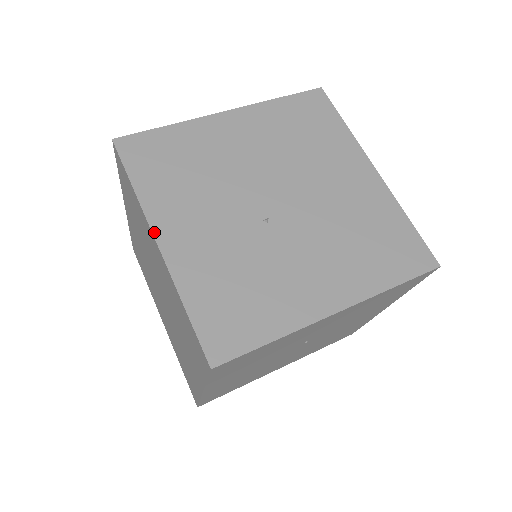
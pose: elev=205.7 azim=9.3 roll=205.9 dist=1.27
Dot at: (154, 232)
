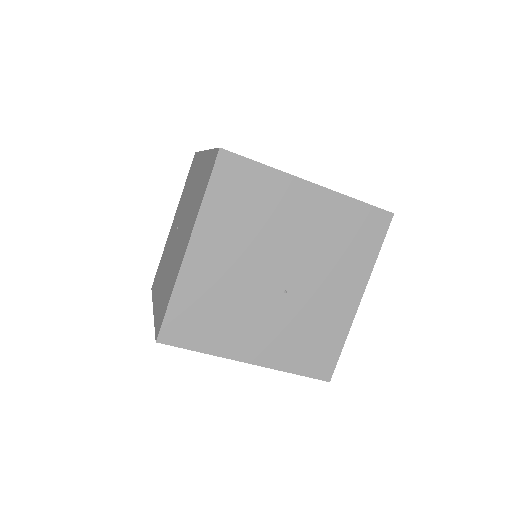
Dot at: (241, 361)
